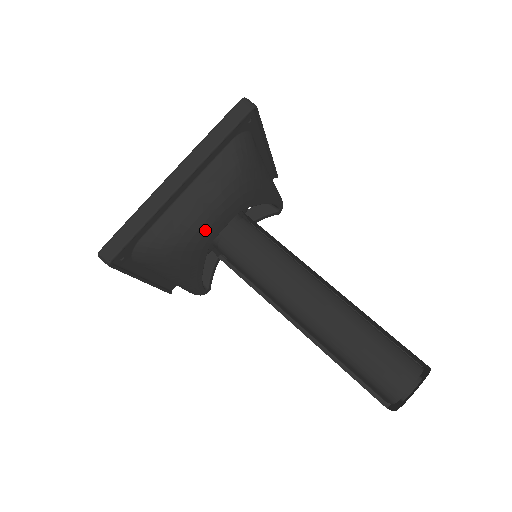
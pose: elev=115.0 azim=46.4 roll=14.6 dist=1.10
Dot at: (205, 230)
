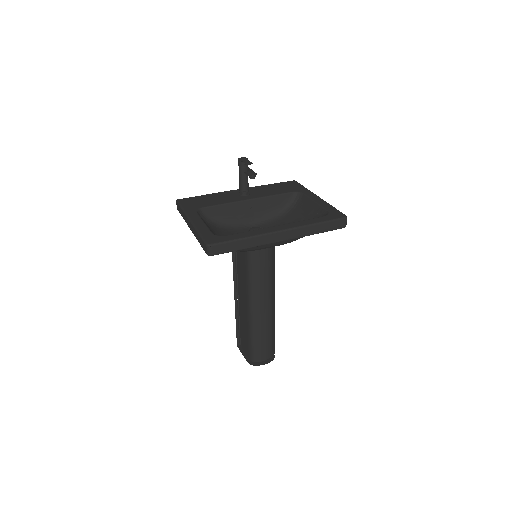
Dot at: occluded
